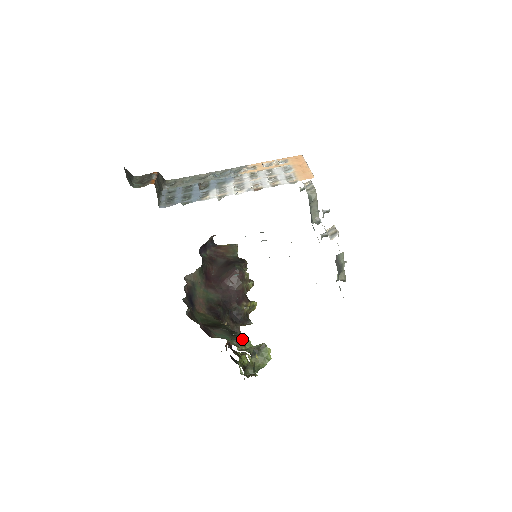
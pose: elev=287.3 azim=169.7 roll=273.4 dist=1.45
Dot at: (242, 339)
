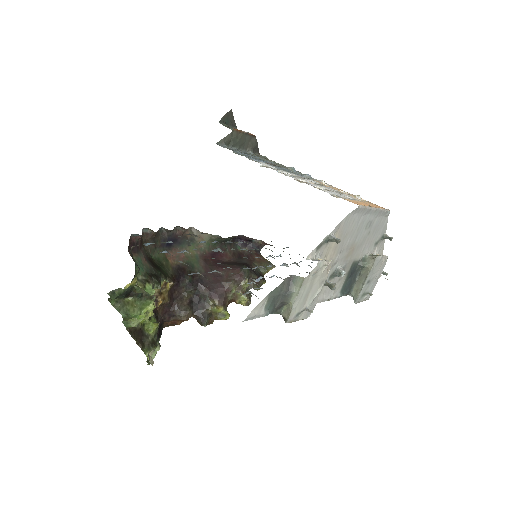
Dot at: (151, 283)
